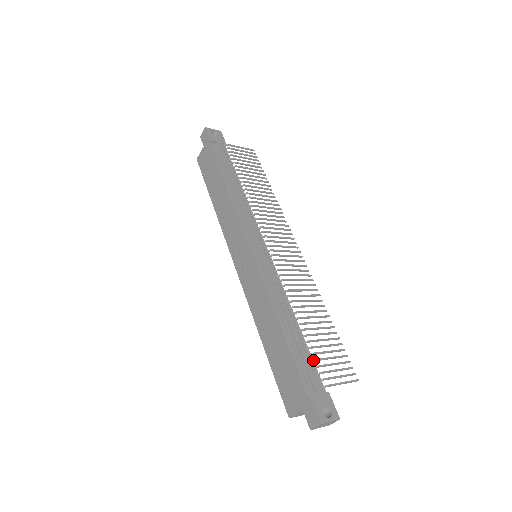
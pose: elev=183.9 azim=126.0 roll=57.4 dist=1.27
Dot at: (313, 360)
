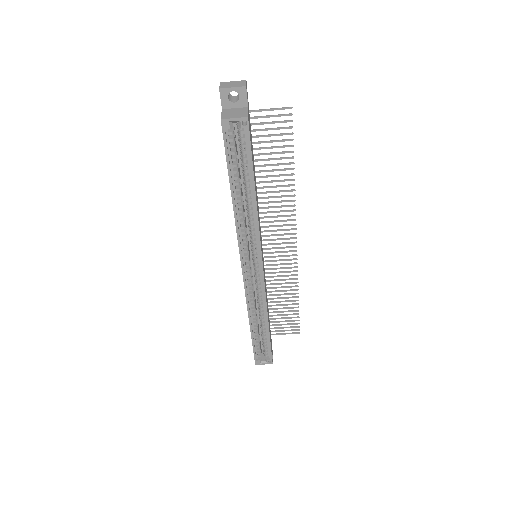
Dot at: occluded
